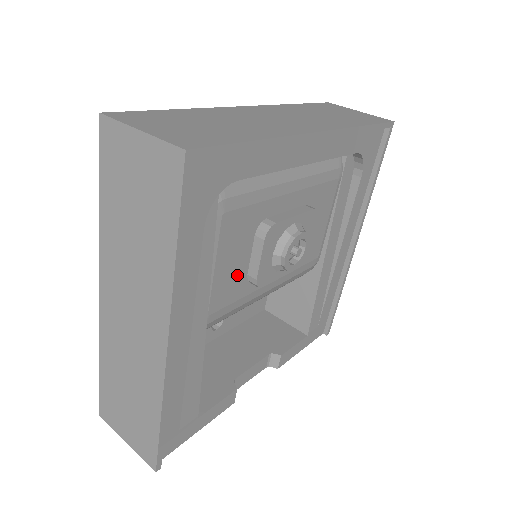
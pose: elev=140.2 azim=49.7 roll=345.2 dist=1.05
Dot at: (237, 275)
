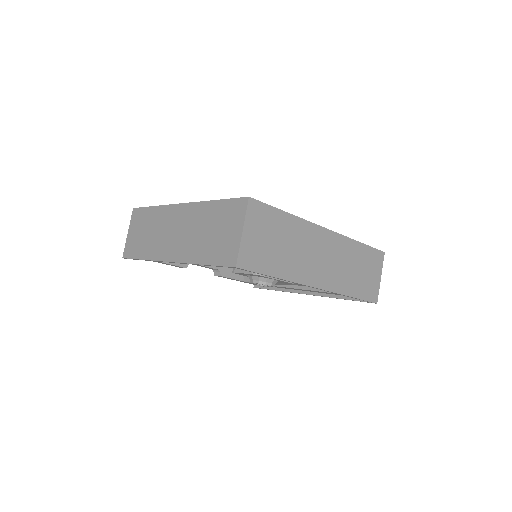
Dot at: occluded
